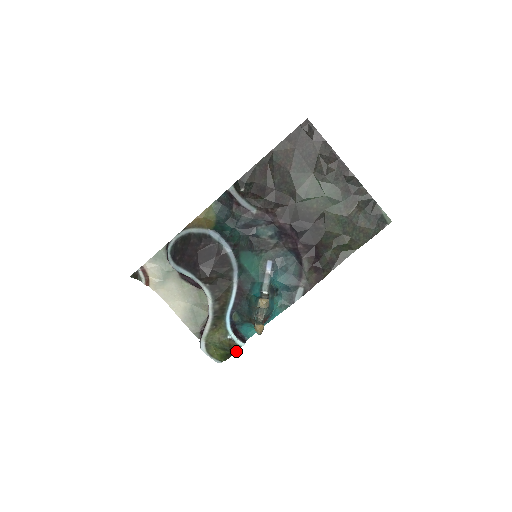
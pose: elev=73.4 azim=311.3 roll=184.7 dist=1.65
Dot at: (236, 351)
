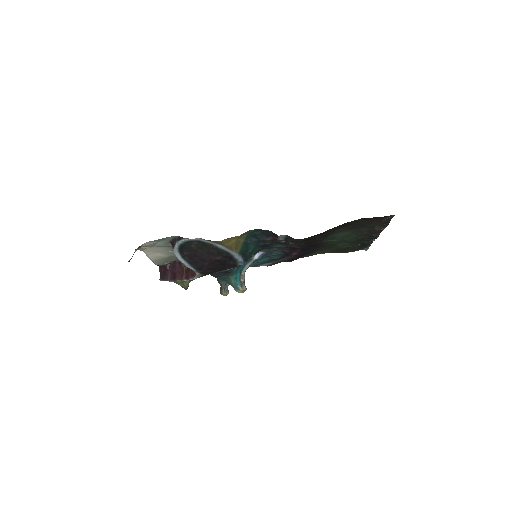
Dot at: occluded
